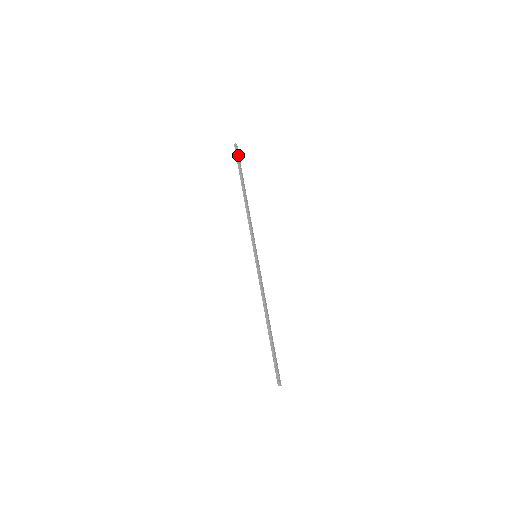
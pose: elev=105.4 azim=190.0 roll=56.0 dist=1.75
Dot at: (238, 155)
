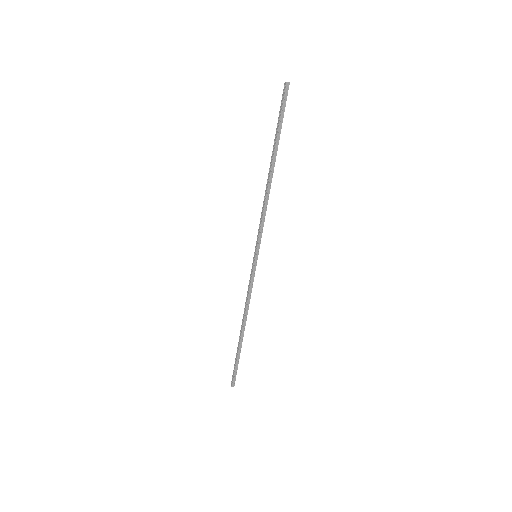
Dot at: (283, 104)
